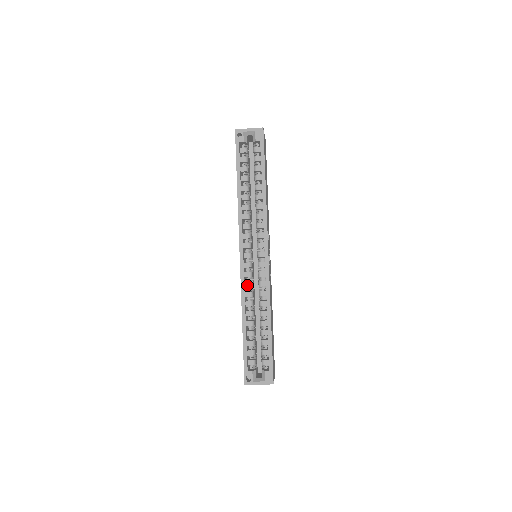
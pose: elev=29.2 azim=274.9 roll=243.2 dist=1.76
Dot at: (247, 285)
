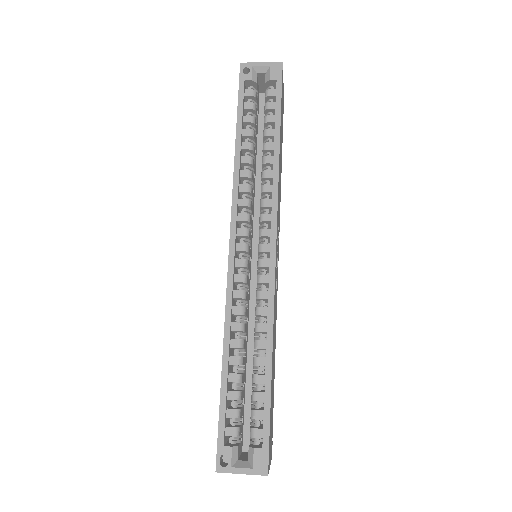
Dot at: (237, 295)
